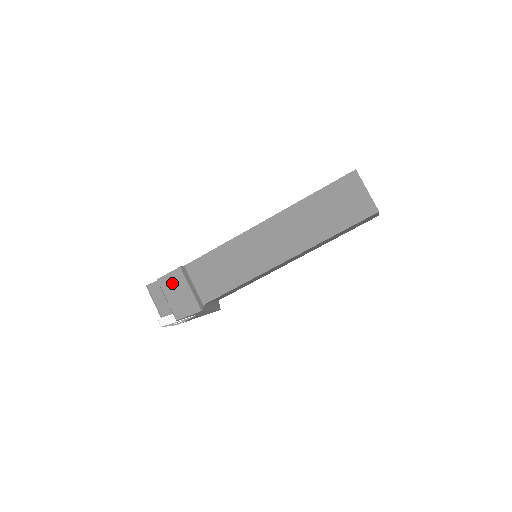
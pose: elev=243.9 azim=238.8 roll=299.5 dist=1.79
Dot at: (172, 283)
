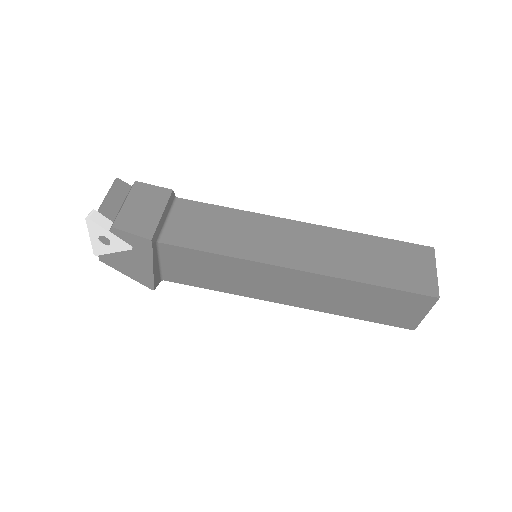
Dot at: (148, 195)
